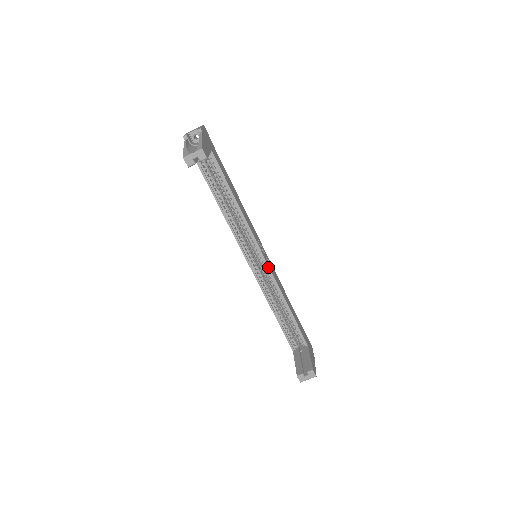
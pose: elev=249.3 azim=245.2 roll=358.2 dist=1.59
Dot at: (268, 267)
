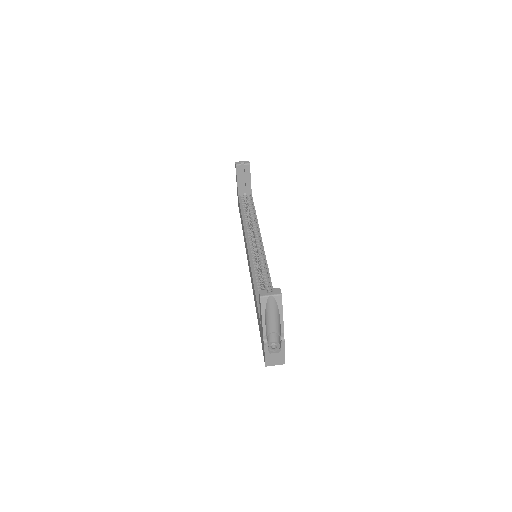
Dot at: (264, 253)
